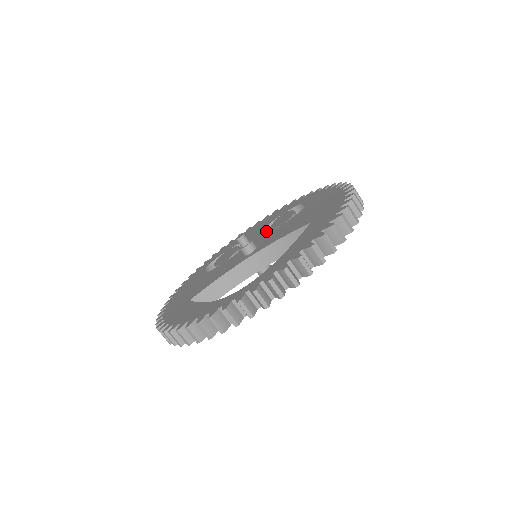
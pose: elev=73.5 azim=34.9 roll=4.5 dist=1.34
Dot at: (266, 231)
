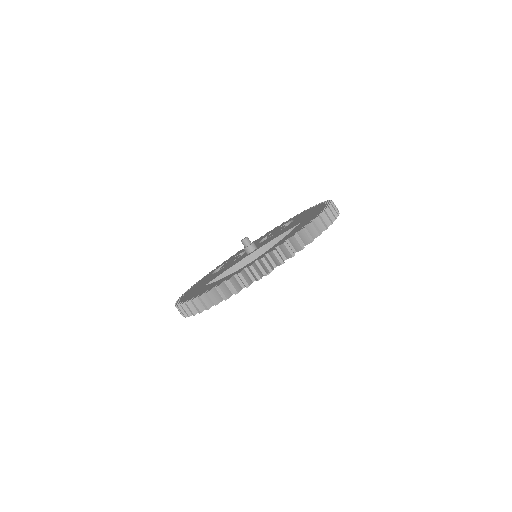
Dot at: occluded
